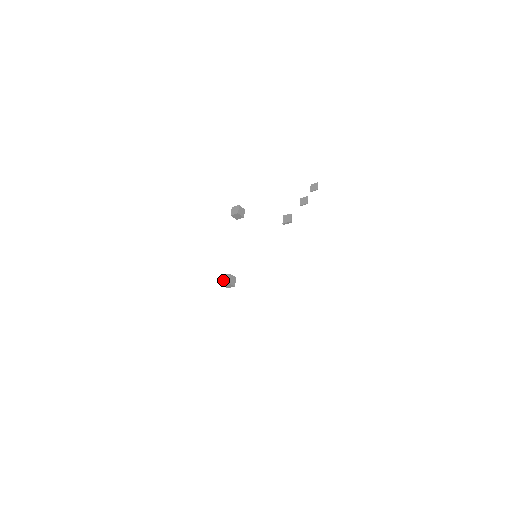
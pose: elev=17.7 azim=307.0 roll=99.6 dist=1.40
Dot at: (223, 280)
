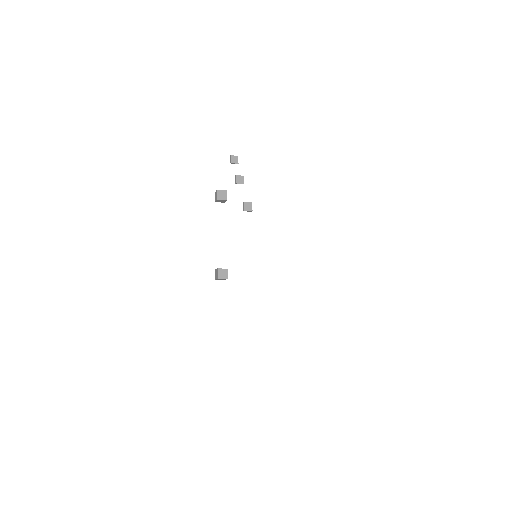
Dot at: (221, 274)
